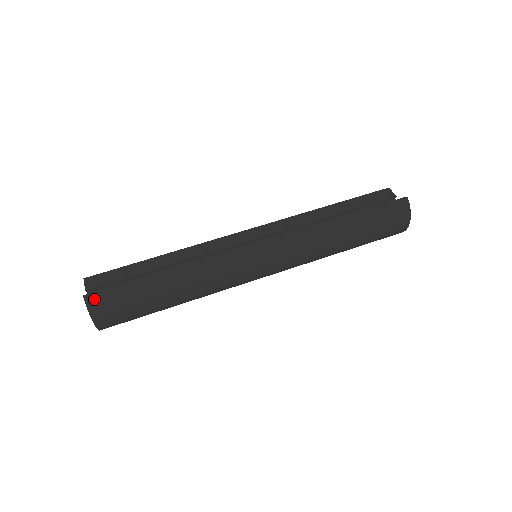
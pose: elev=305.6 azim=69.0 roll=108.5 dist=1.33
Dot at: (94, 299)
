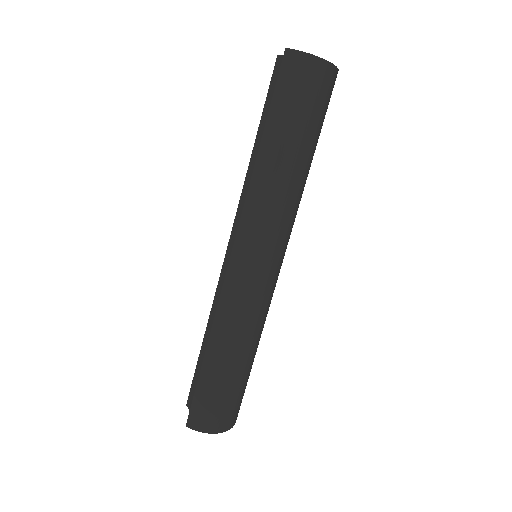
Dot at: (193, 421)
